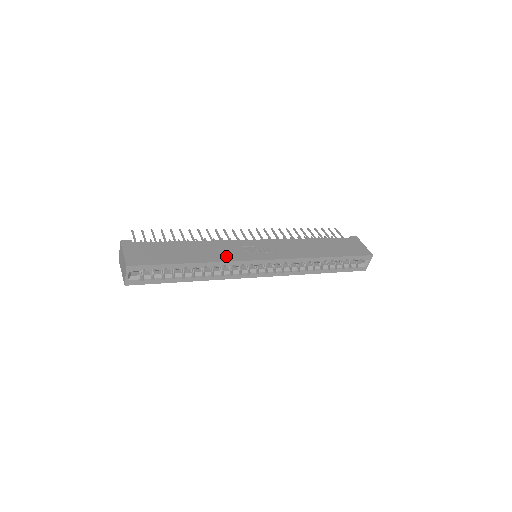
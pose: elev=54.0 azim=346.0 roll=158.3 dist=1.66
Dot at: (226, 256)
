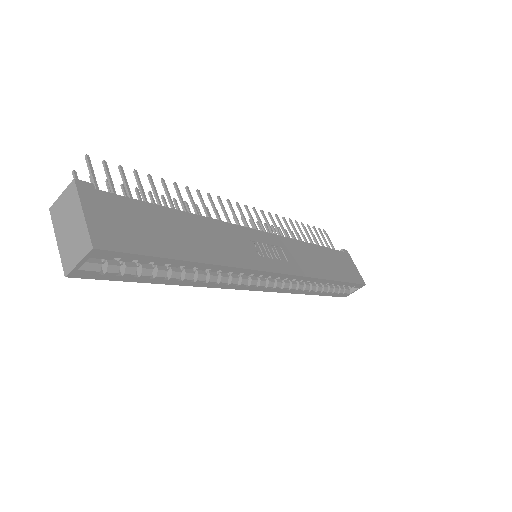
Dot at: (236, 256)
